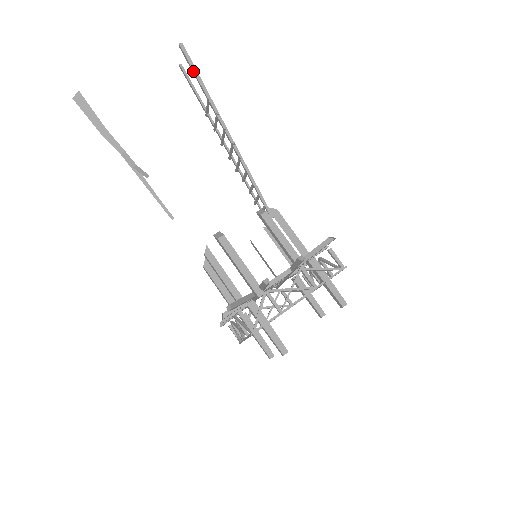
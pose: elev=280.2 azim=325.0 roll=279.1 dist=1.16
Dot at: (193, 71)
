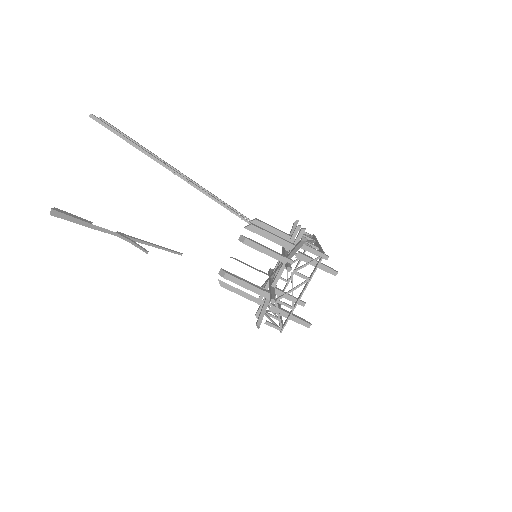
Dot at: occluded
